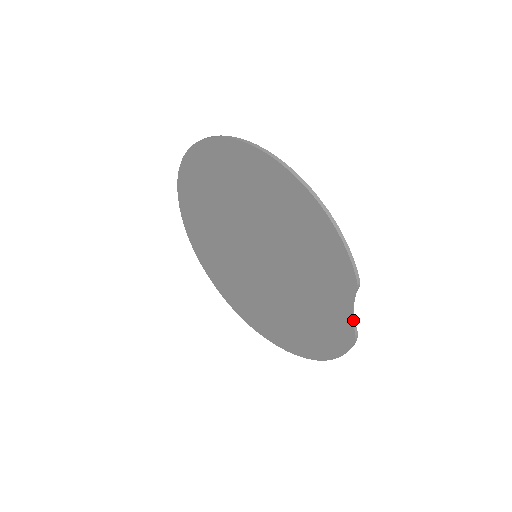
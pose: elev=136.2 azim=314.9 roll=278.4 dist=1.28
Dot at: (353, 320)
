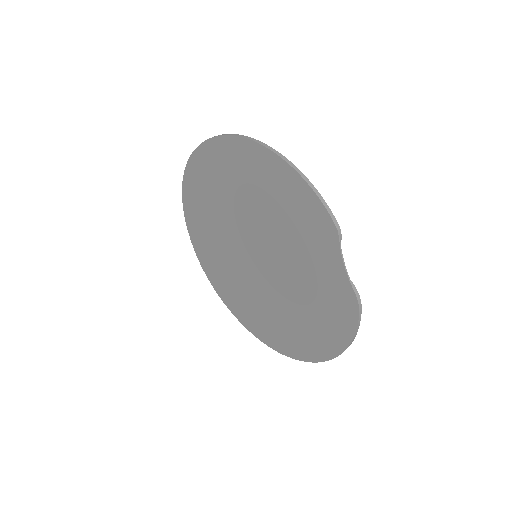
Dot at: (348, 278)
